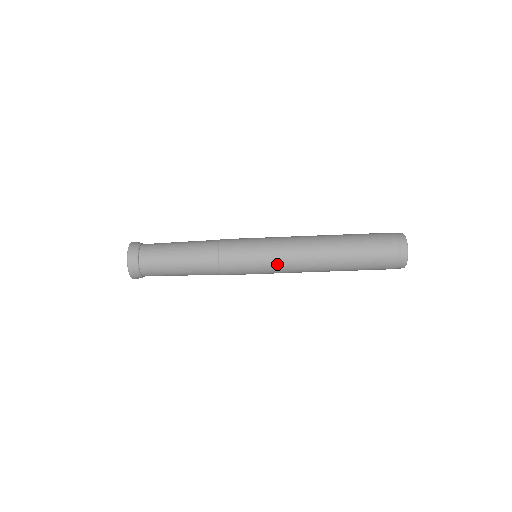
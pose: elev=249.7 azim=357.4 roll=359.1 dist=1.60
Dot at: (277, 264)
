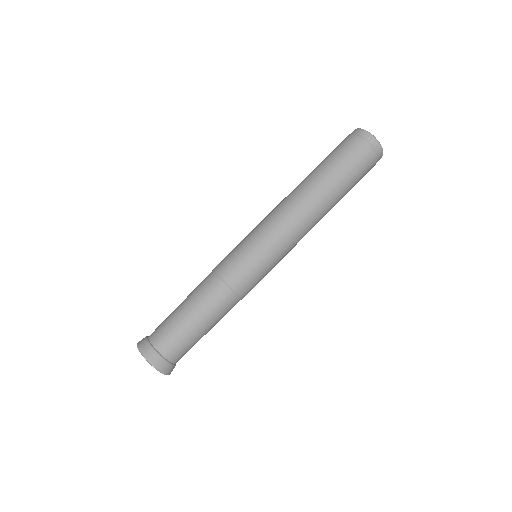
Dot at: (284, 248)
